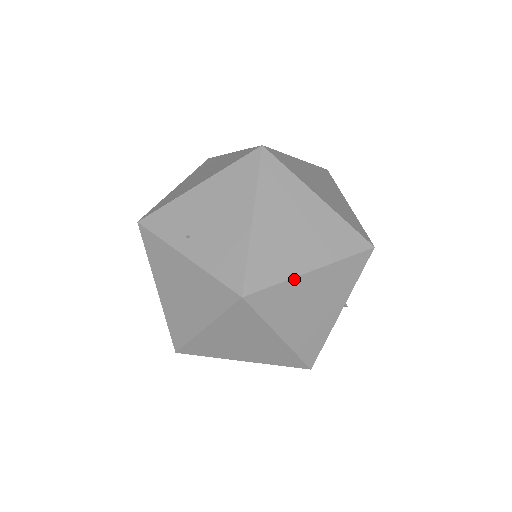
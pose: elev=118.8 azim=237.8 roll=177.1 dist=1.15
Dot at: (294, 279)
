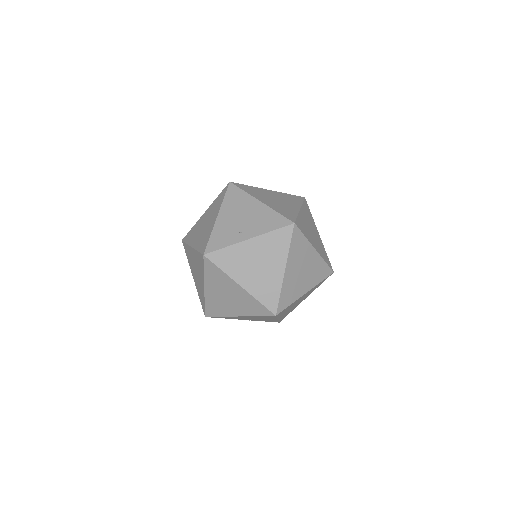
Dot at: (299, 214)
